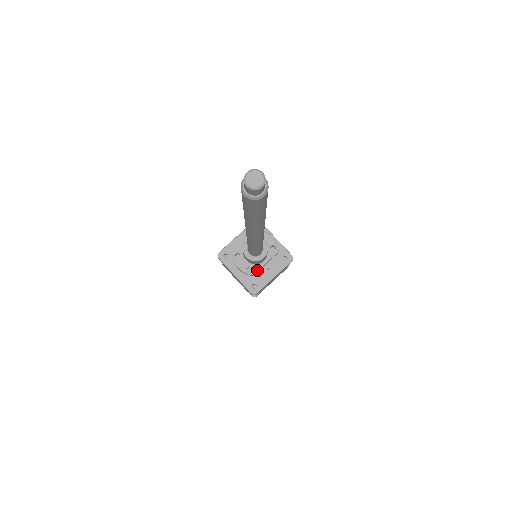
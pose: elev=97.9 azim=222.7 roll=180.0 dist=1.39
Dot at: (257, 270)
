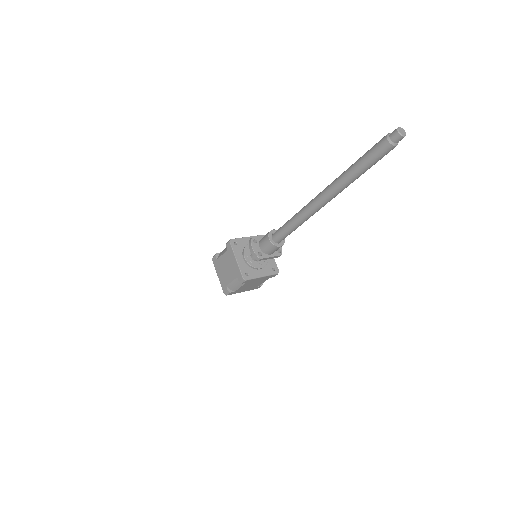
Dot at: (264, 257)
